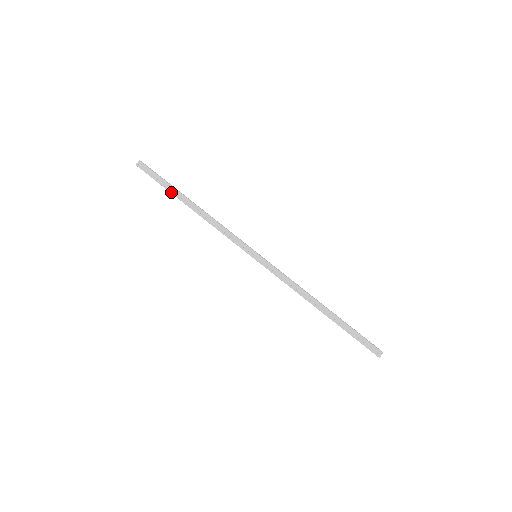
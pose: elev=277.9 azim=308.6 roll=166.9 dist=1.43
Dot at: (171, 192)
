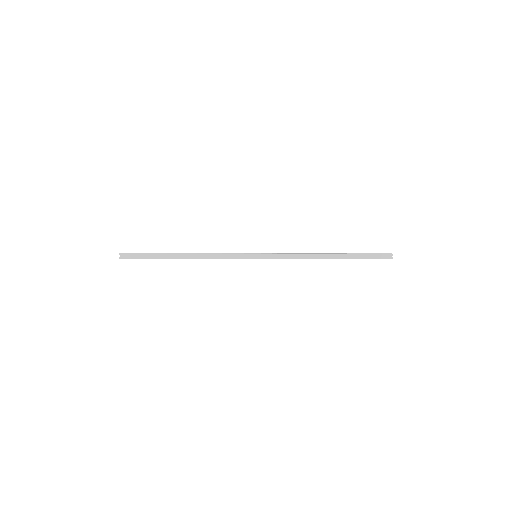
Dot at: (161, 258)
